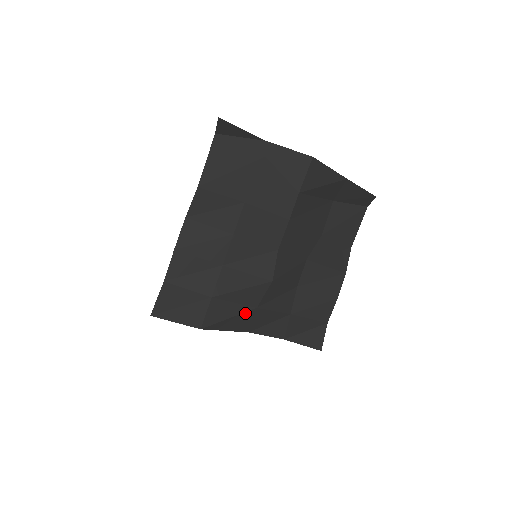
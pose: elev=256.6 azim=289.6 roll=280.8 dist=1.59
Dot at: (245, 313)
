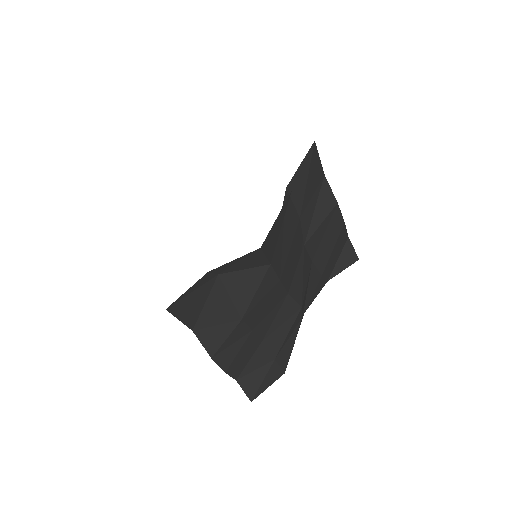
Dot at: (298, 329)
